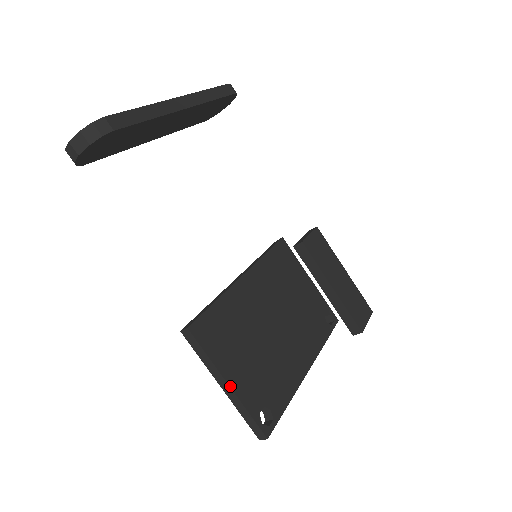
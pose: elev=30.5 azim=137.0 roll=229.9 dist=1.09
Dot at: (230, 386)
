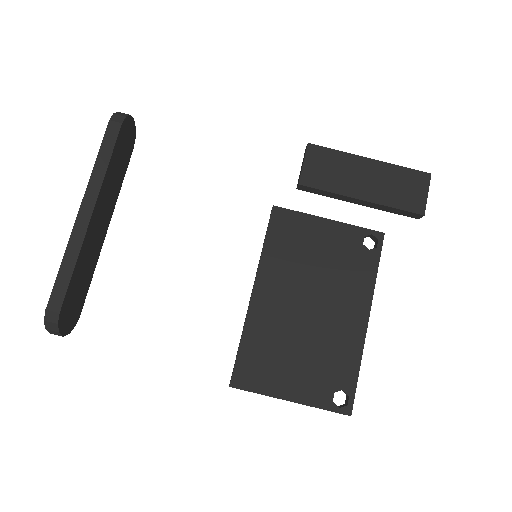
Dot at: (292, 401)
